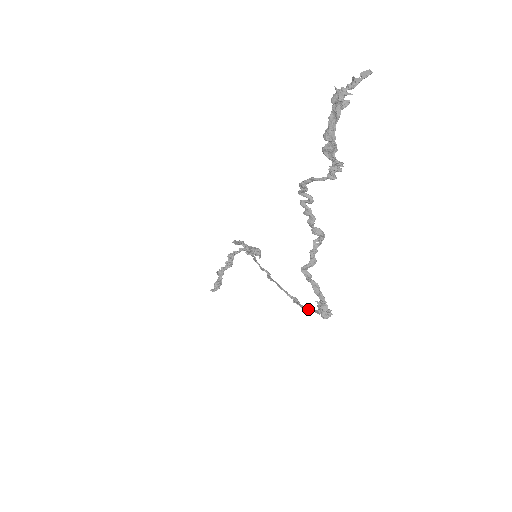
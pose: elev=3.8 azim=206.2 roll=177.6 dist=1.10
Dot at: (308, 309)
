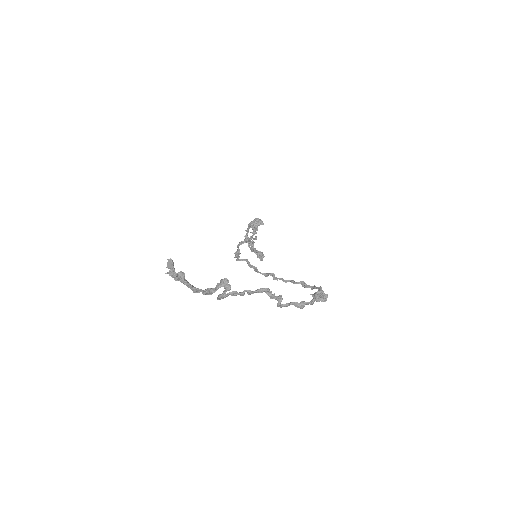
Dot at: occluded
